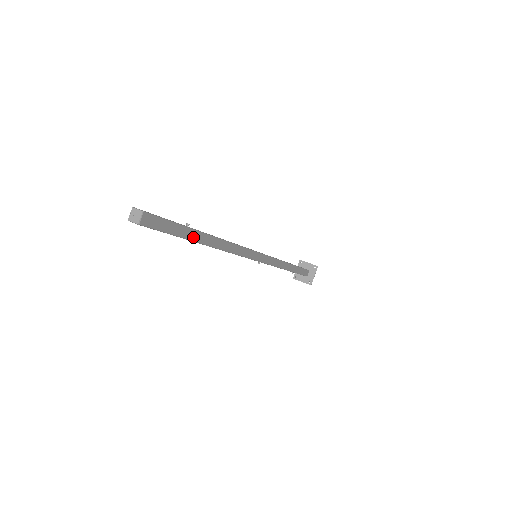
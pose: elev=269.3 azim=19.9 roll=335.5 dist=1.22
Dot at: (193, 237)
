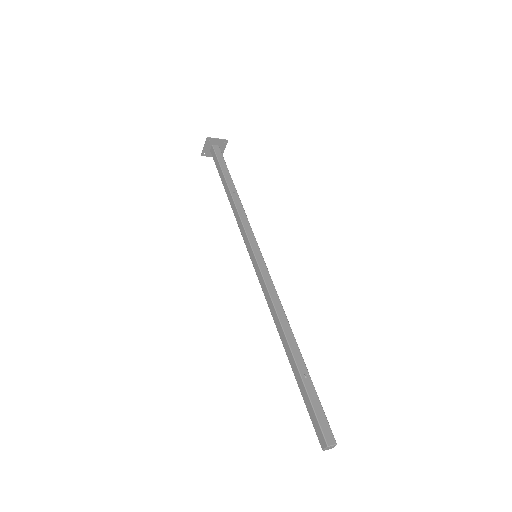
Dot at: (304, 372)
